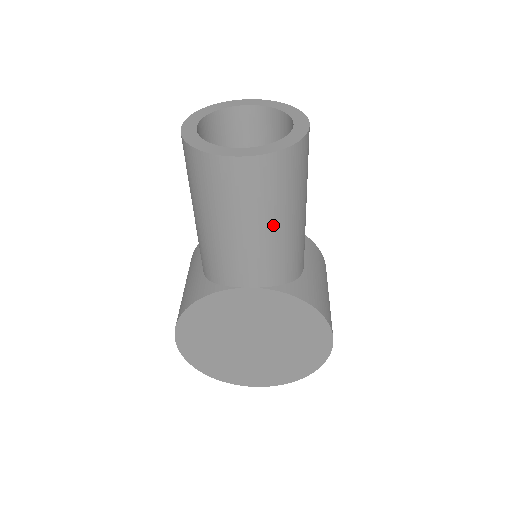
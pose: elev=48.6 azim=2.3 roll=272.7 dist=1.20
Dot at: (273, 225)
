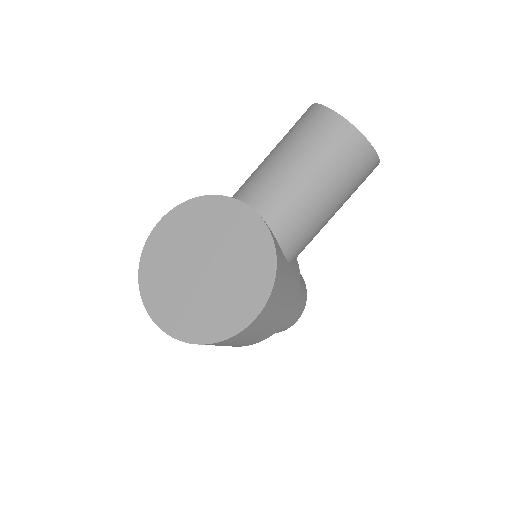
Dot at: (312, 175)
